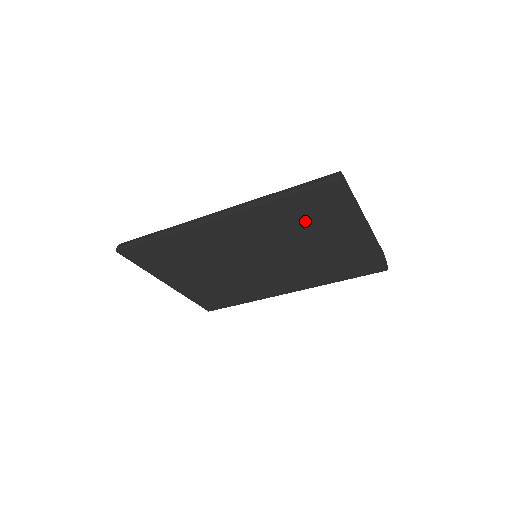
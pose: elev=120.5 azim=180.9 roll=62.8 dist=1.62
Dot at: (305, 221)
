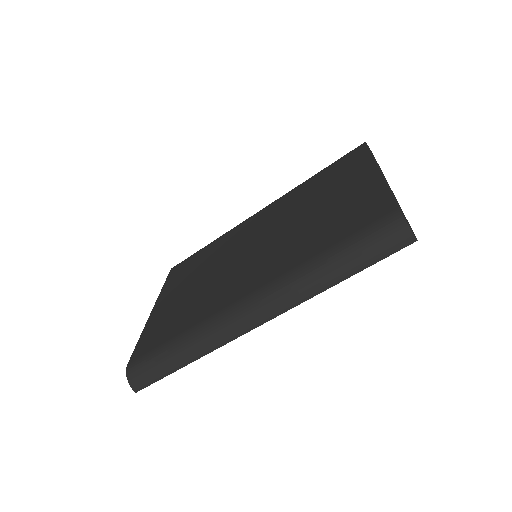
Dot at: occluded
